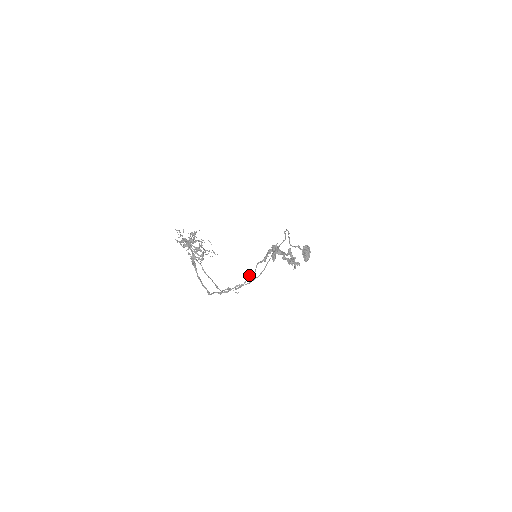
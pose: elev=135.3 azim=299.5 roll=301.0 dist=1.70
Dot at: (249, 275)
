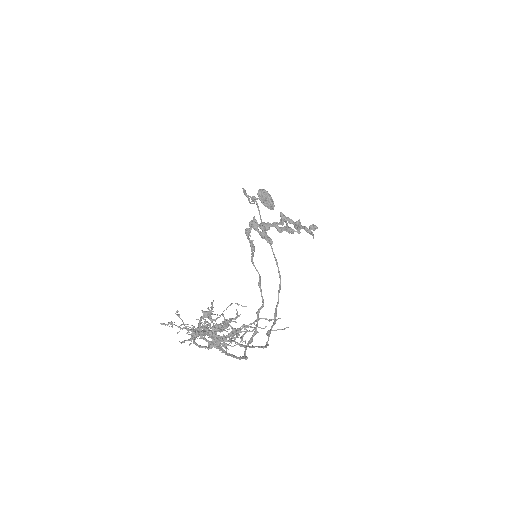
Dot at: (258, 285)
